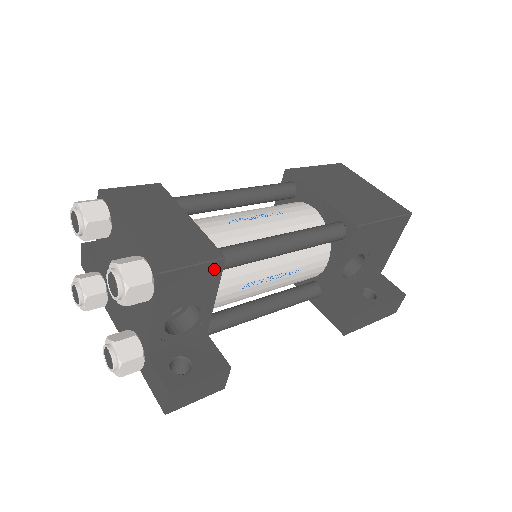
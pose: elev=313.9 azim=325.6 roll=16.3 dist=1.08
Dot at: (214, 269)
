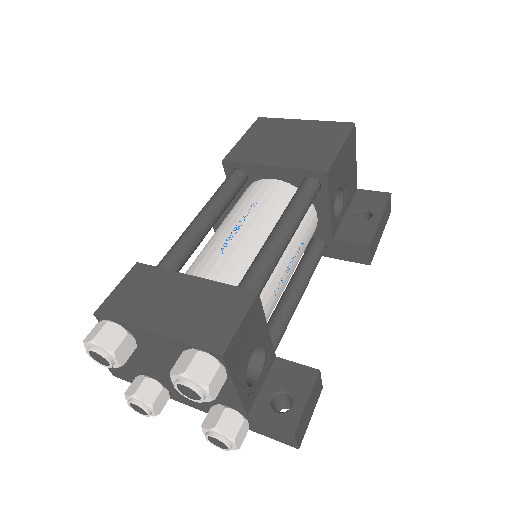
Dot at: (255, 309)
